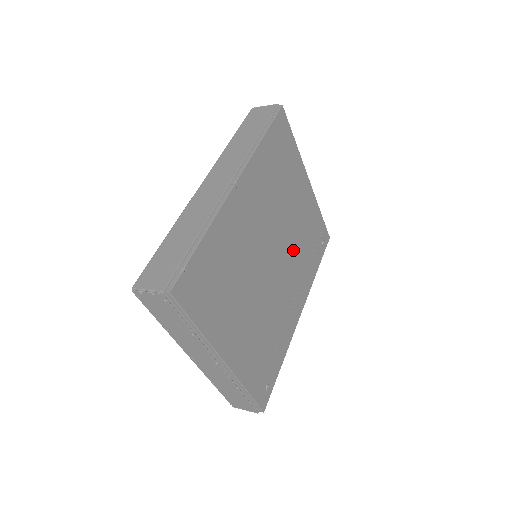
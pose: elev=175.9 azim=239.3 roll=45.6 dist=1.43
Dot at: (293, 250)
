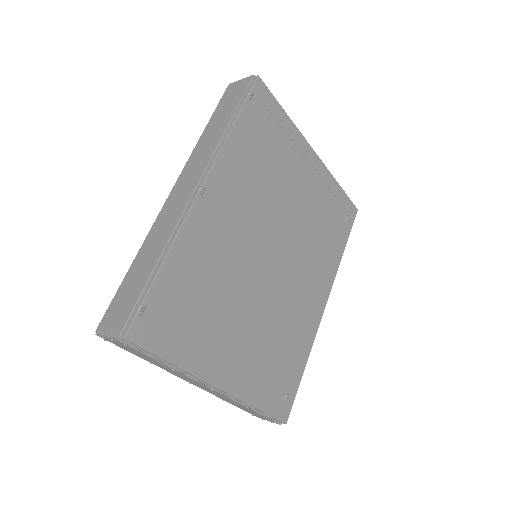
Dot at: (302, 240)
